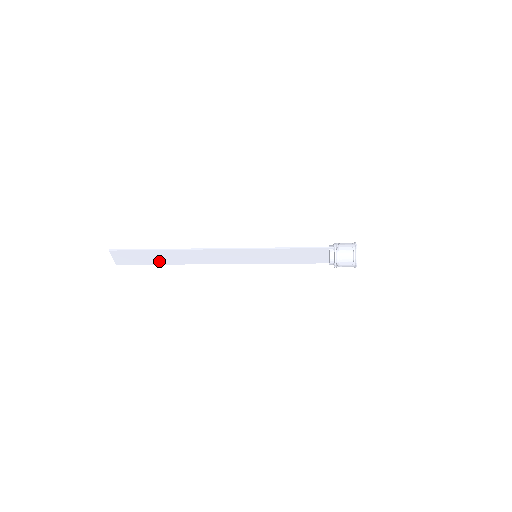
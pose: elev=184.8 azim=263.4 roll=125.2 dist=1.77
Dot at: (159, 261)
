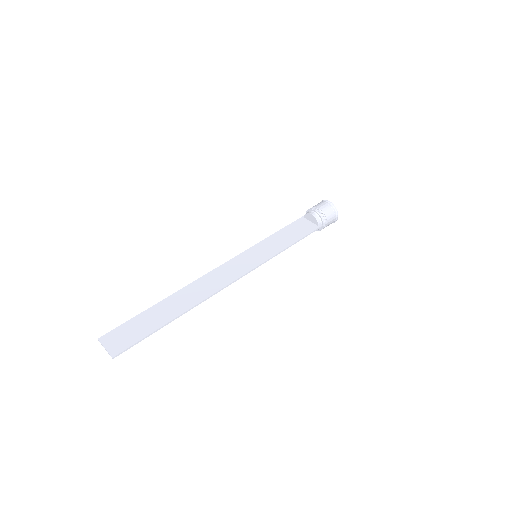
Dot at: (156, 311)
